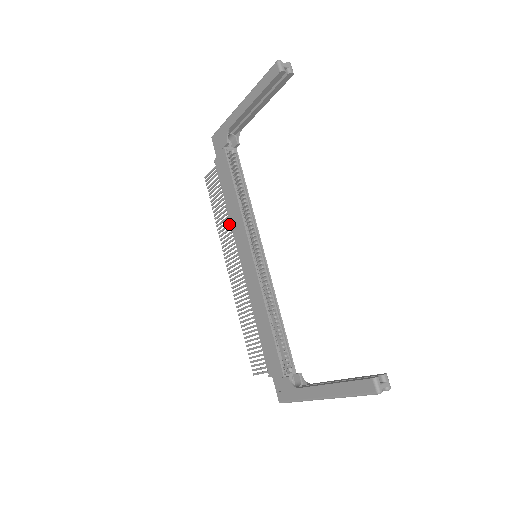
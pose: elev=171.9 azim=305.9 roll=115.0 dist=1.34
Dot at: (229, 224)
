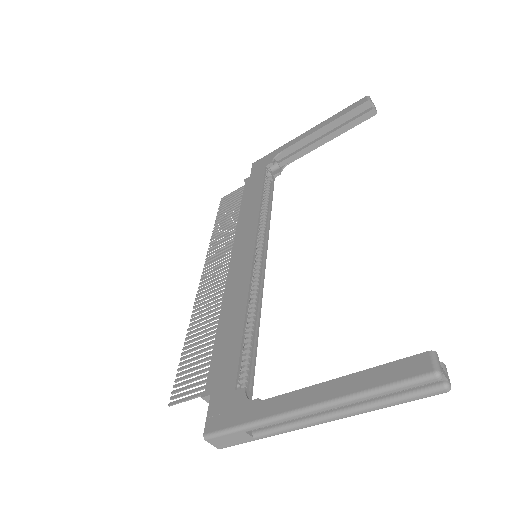
Dot at: (233, 230)
